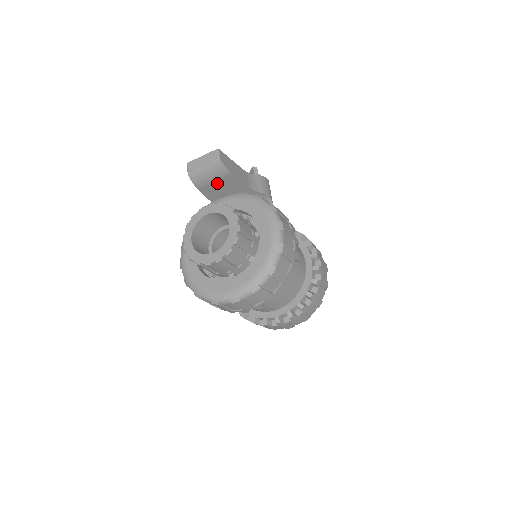
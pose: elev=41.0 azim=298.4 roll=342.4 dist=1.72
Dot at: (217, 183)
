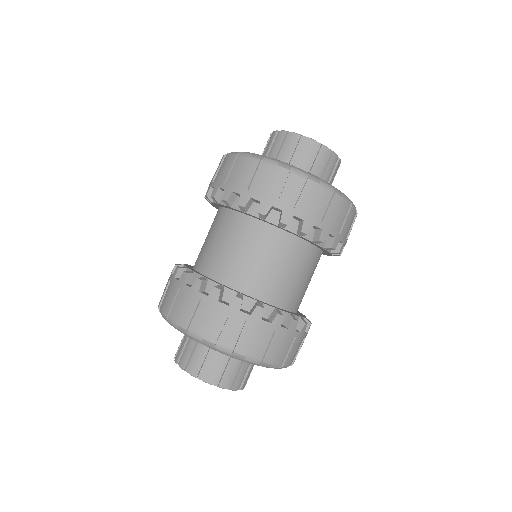
Dot at: occluded
